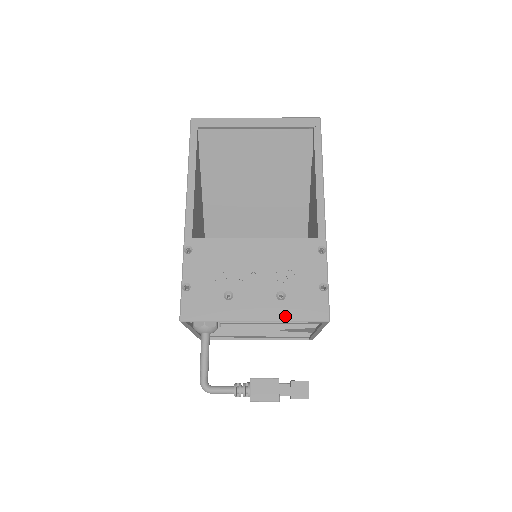
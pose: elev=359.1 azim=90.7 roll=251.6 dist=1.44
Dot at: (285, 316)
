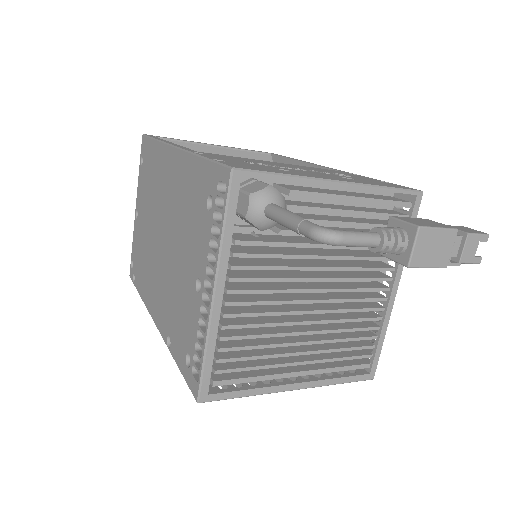
Dot at: (371, 184)
